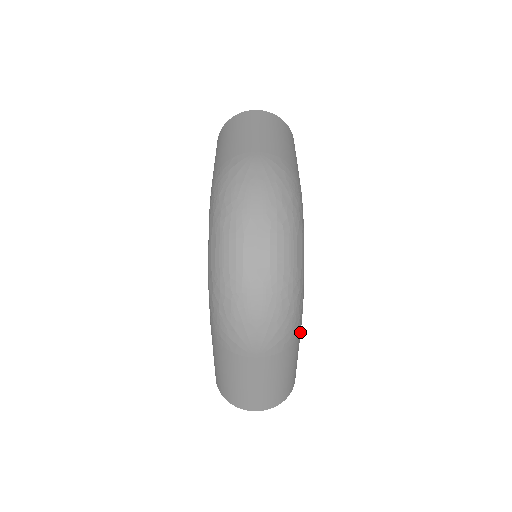
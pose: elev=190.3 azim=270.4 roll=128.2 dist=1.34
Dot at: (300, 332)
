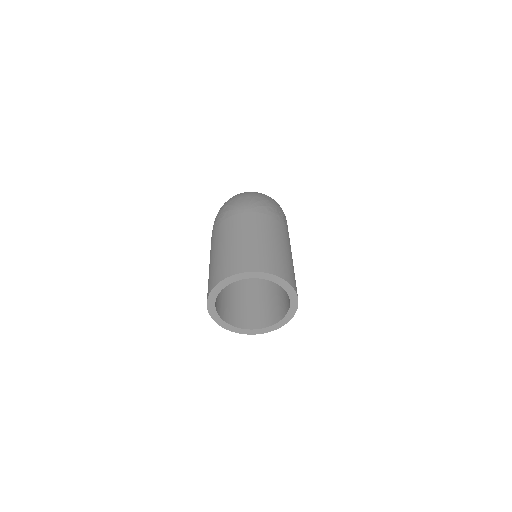
Dot at: (287, 235)
